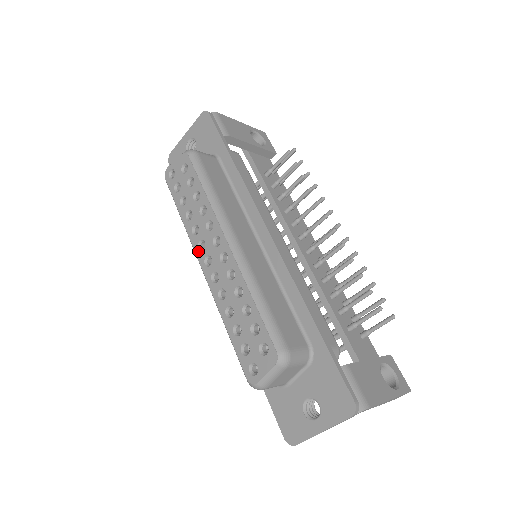
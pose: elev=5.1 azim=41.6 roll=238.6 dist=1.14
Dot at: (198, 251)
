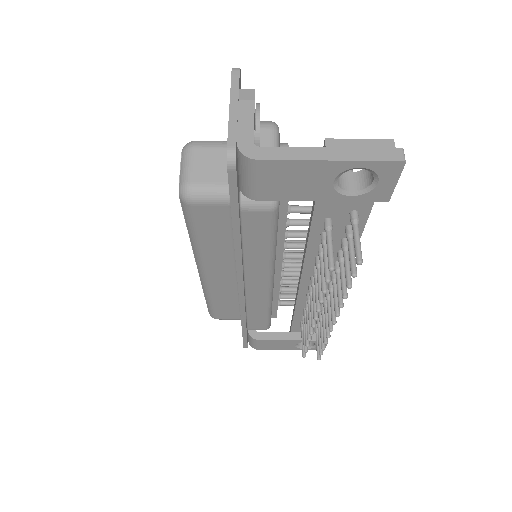
Dot at: occluded
